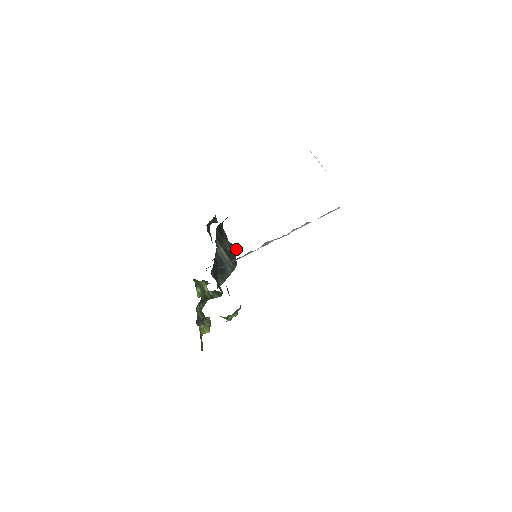
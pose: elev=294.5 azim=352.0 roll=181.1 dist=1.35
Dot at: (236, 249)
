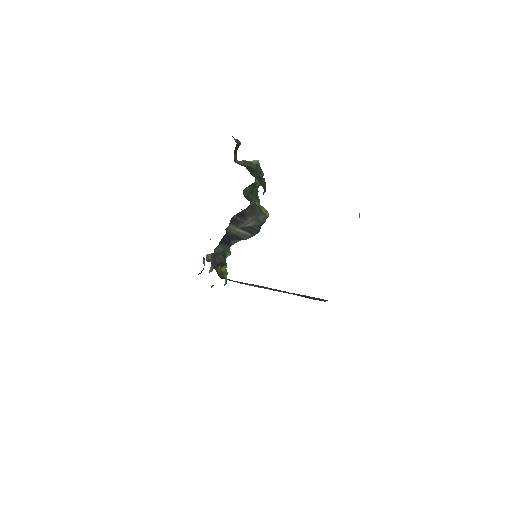
Dot at: (263, 220)
